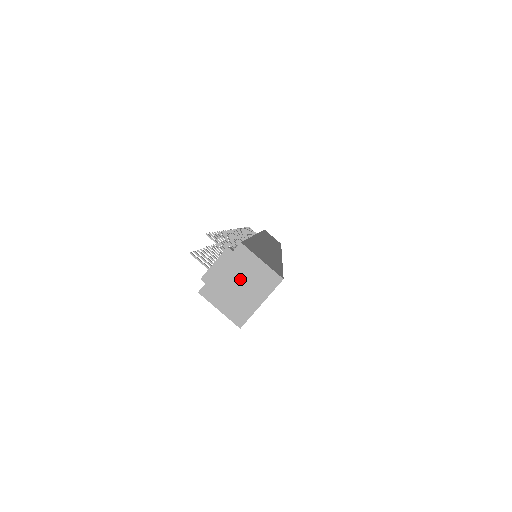
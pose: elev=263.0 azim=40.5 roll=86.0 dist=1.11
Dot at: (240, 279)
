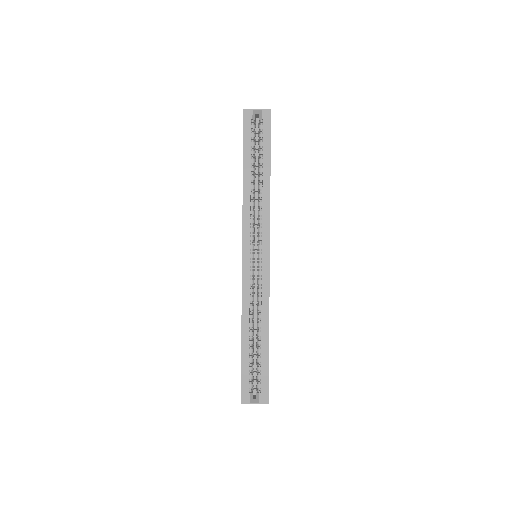
Dot at: occluded
